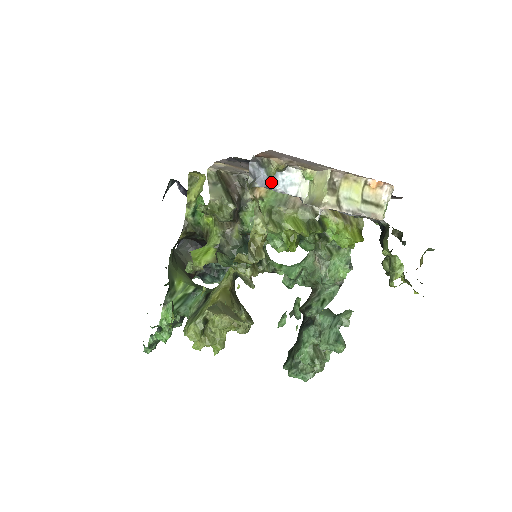
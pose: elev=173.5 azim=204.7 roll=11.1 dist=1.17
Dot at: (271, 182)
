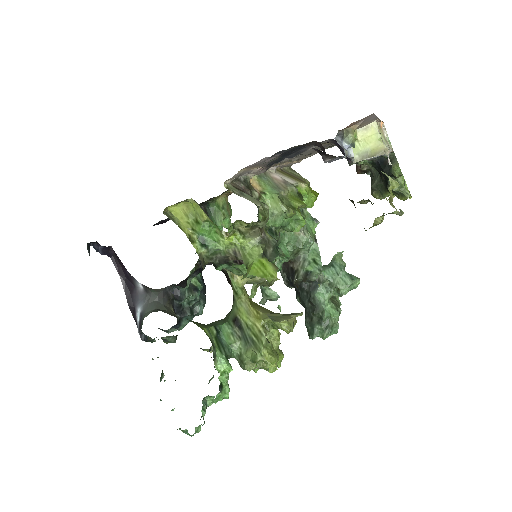
Dot at: occluded
